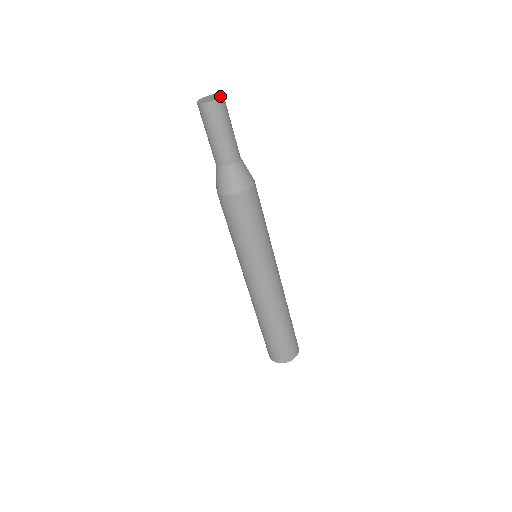
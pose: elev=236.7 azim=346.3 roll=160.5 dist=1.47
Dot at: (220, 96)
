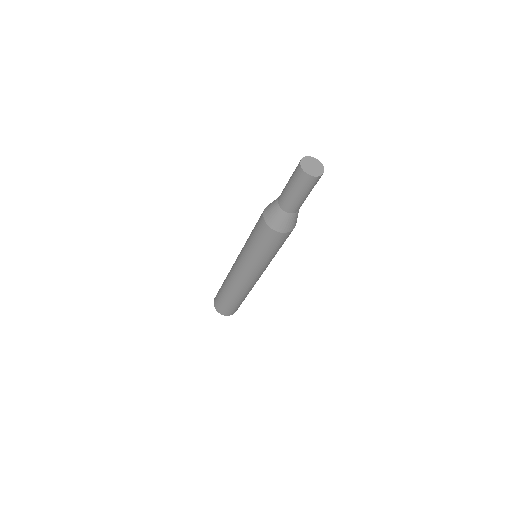
Dot at: (322, 171)
